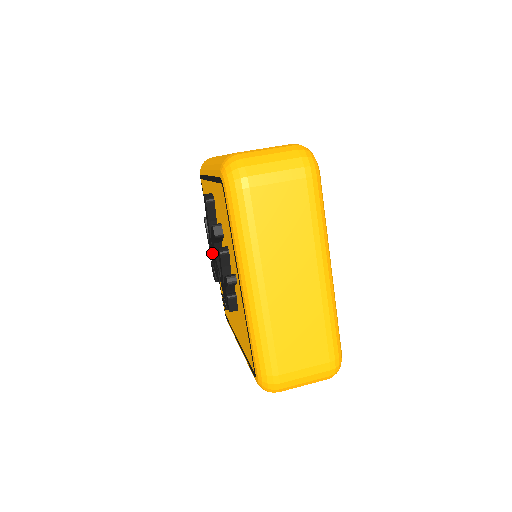
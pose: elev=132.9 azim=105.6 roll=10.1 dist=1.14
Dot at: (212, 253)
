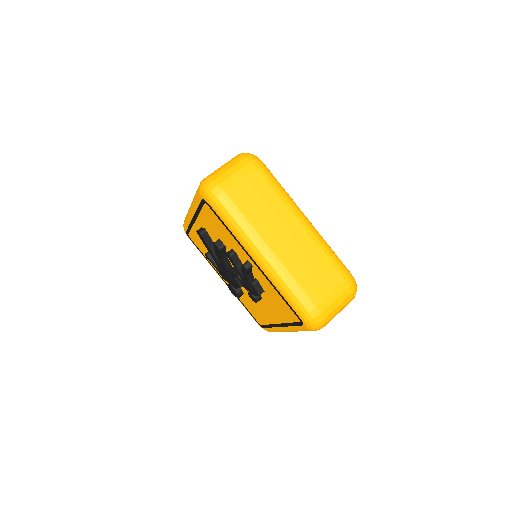
Dot at: (224, 273)
